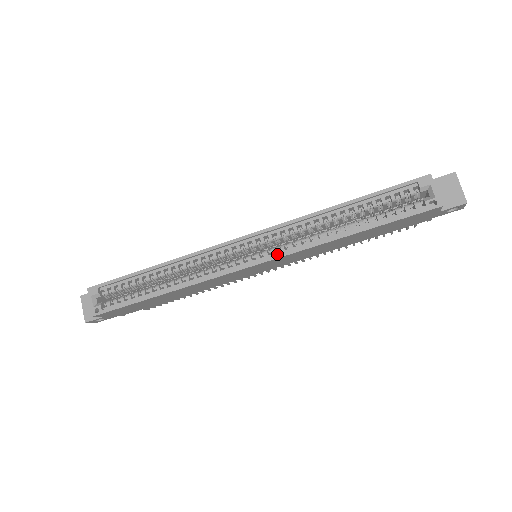
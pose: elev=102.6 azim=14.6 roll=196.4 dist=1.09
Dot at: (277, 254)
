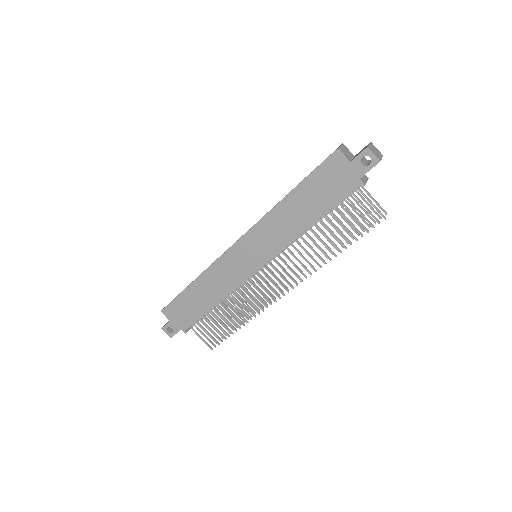
Dot at: (252, 231)
